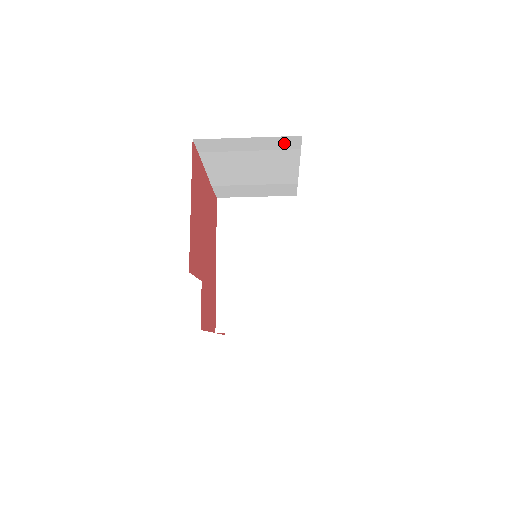
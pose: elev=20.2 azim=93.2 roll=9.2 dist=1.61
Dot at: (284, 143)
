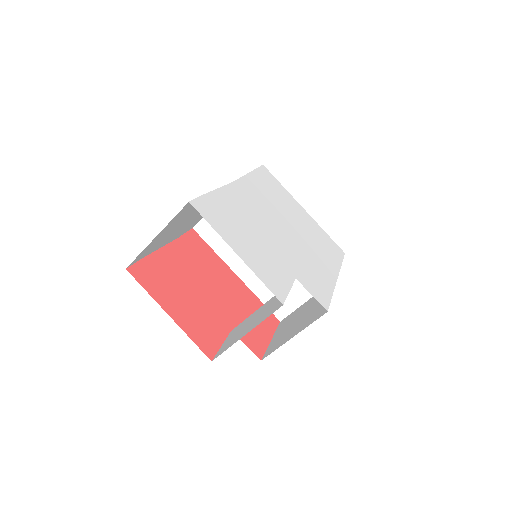
Dot at: (184, 210)
